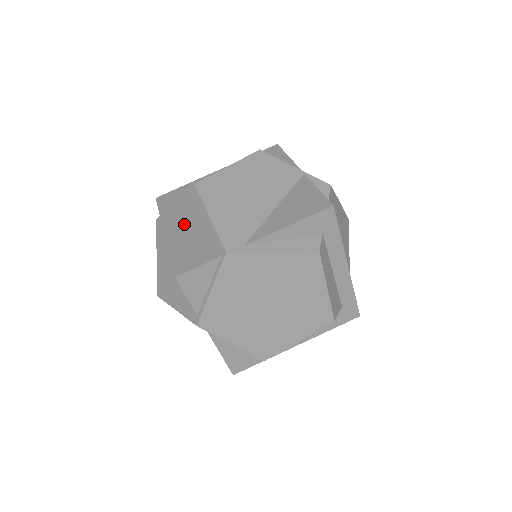
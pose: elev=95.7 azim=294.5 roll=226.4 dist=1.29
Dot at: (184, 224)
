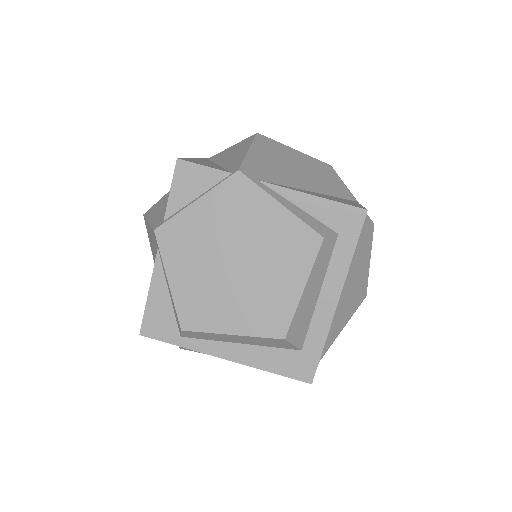
Dot at: (221, 160)
